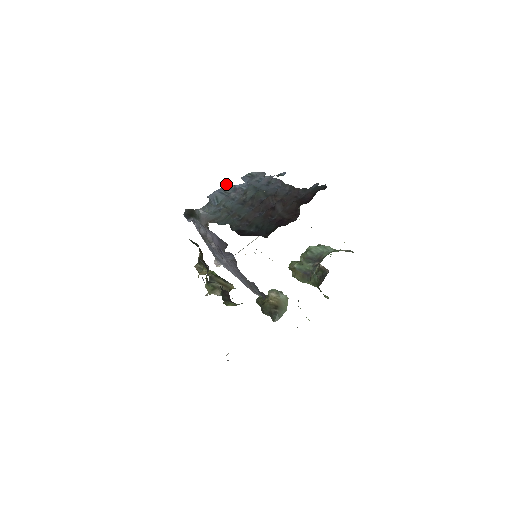
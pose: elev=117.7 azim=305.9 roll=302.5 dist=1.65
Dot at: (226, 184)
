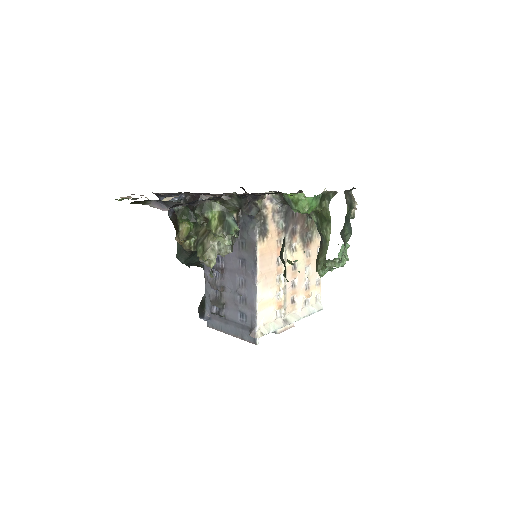
Dot at: occluded
